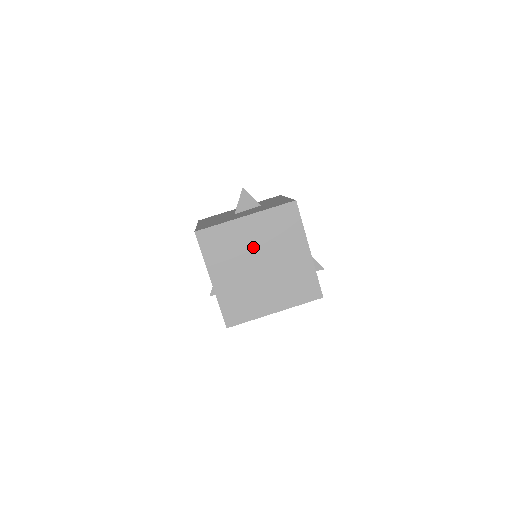
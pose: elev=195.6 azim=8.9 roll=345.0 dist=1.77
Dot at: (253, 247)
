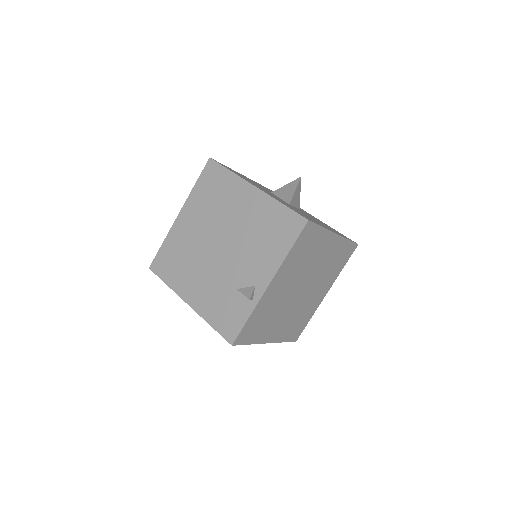
Dot at: (314, 268)
